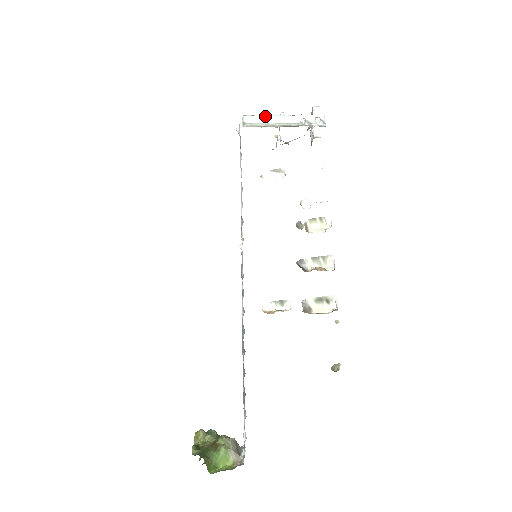
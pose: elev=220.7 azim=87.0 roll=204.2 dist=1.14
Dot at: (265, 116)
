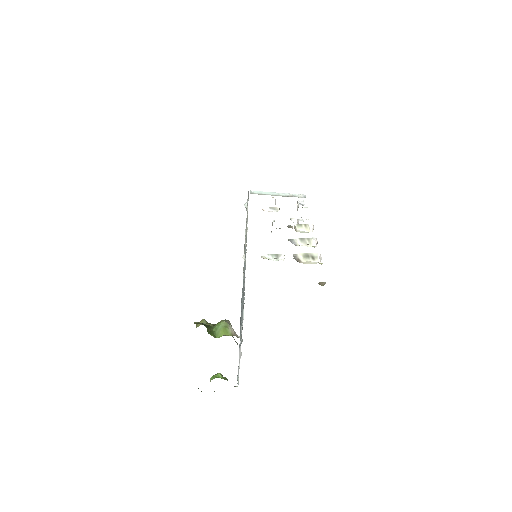
Dot at: (266, 192)
